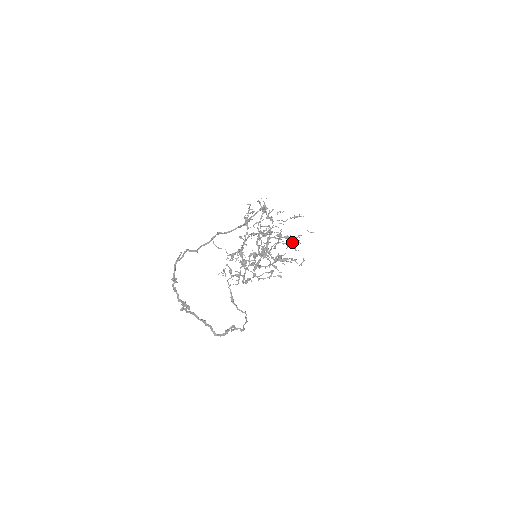
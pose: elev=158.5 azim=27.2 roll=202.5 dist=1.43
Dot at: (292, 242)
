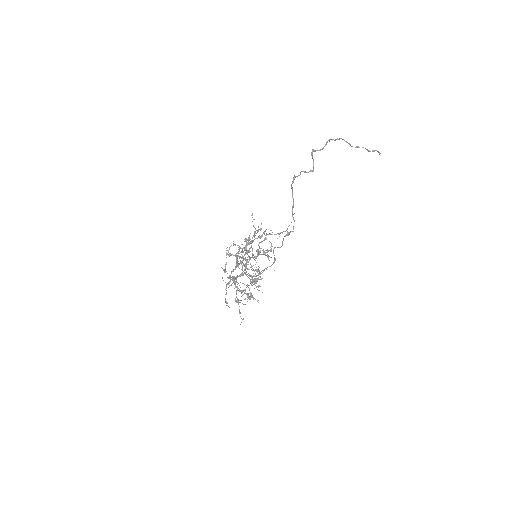
Dot at: occluded
